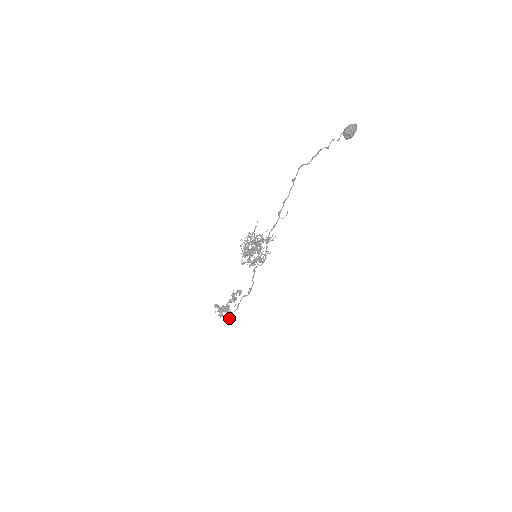
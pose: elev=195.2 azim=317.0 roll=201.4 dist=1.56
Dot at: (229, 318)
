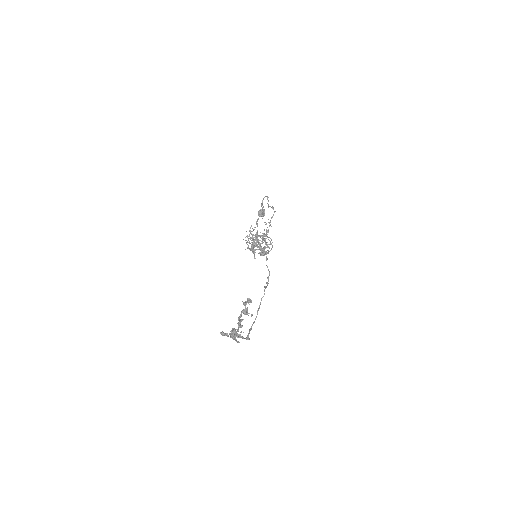
Dot at: (249, 338)
